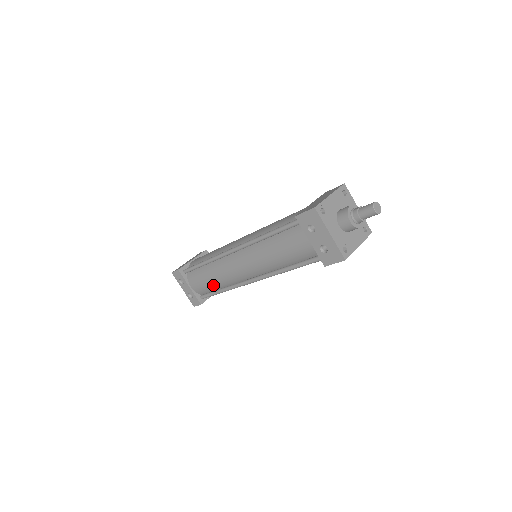
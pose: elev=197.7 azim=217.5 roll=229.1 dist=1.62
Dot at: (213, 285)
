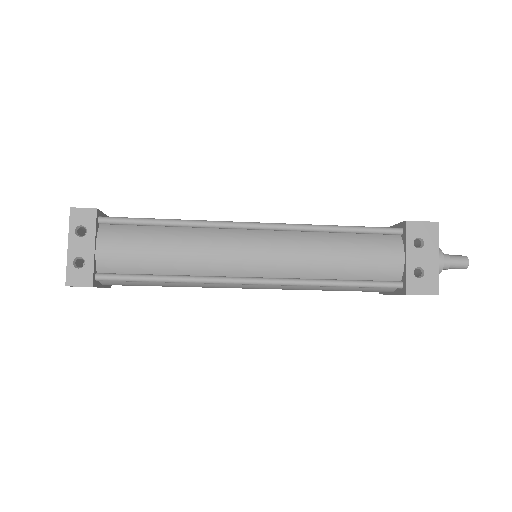
Dot at: (159, 262)
